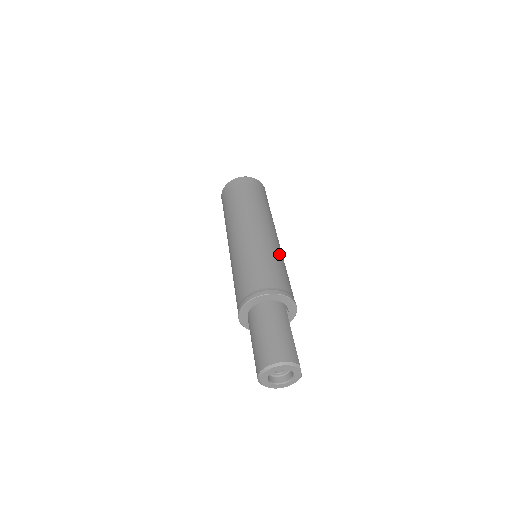
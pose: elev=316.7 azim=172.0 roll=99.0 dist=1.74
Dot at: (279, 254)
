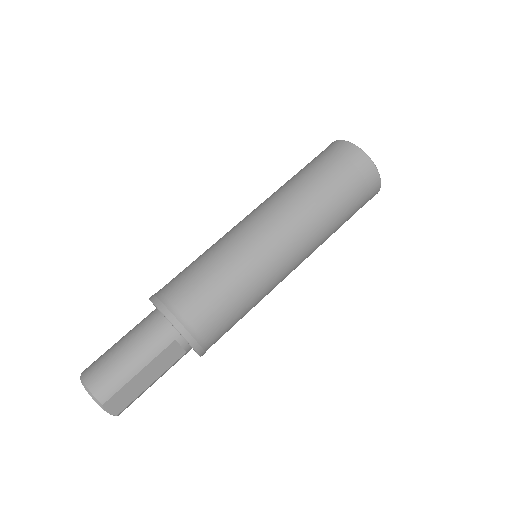
Dot at: (249, 274)
